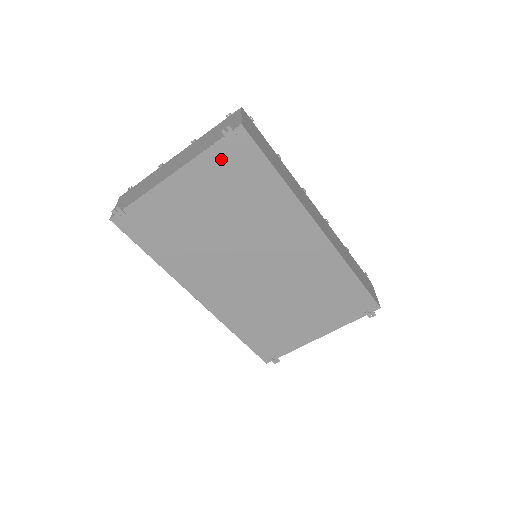
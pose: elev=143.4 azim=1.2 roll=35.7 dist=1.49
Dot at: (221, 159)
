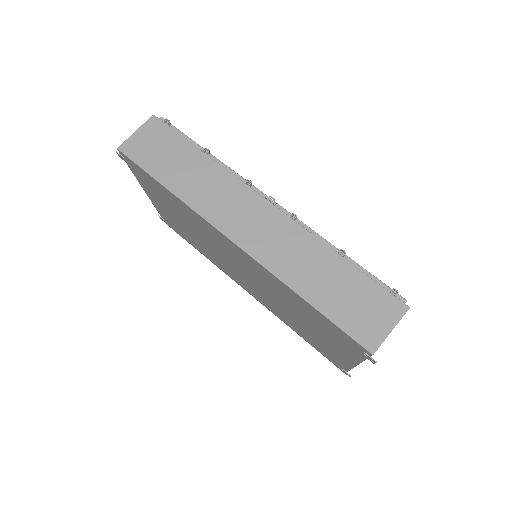
Dot at: (141, 178)
